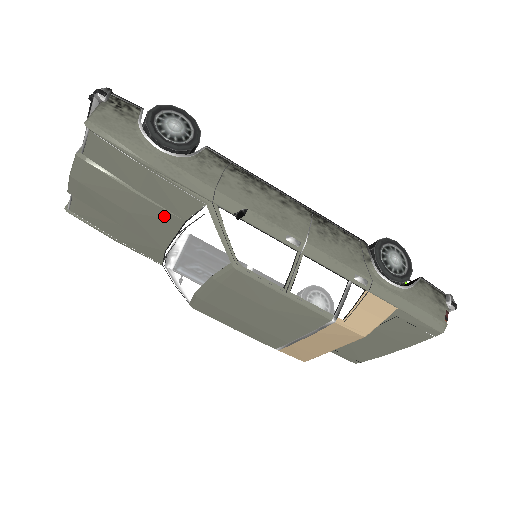
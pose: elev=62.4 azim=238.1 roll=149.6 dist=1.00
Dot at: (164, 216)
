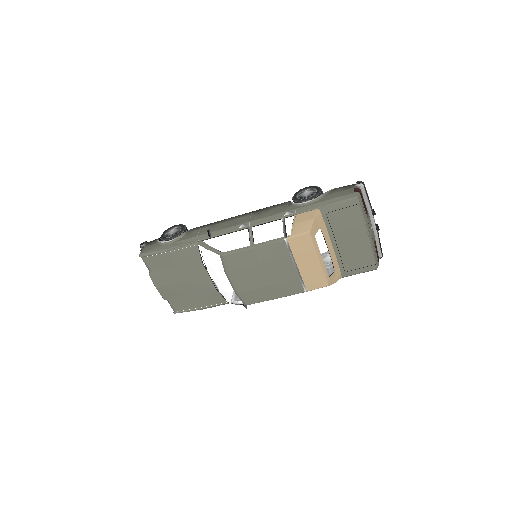
Dot at: (195, 269)
